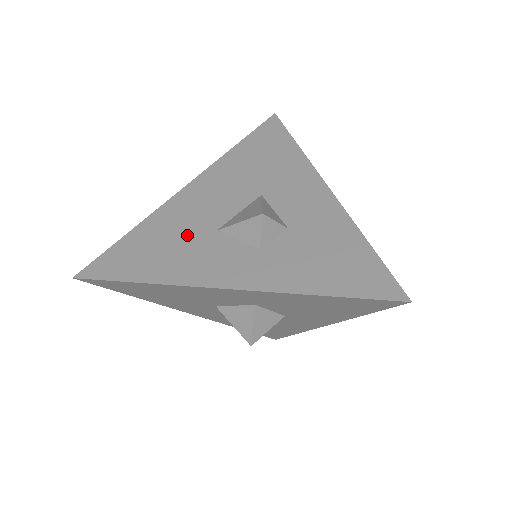
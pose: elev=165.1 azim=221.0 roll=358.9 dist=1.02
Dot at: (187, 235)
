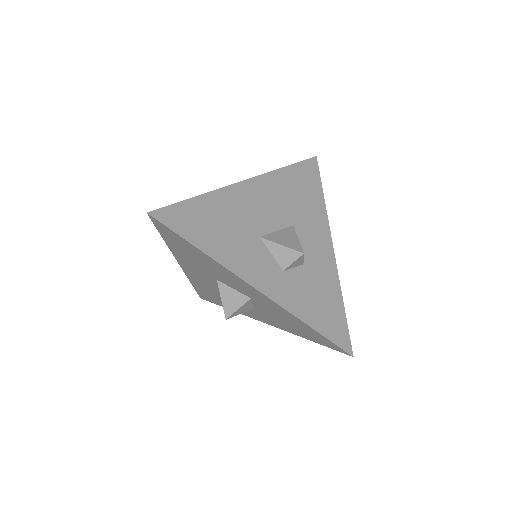
Dot at: (239, 228)
